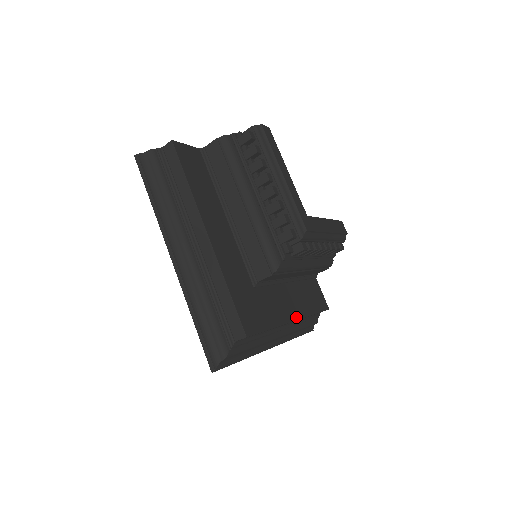
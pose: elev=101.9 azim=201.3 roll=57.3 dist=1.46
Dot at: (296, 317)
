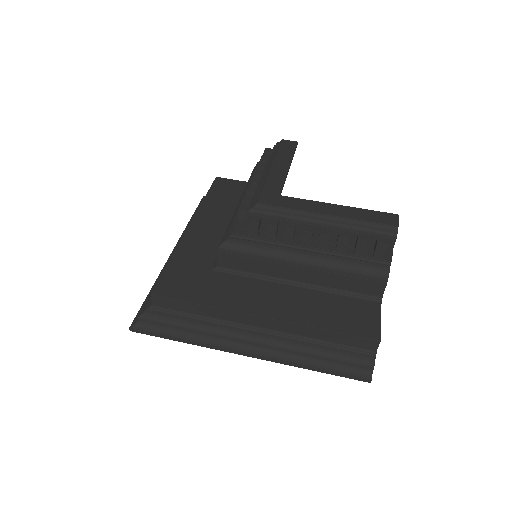
Dot at: (268, 315)
